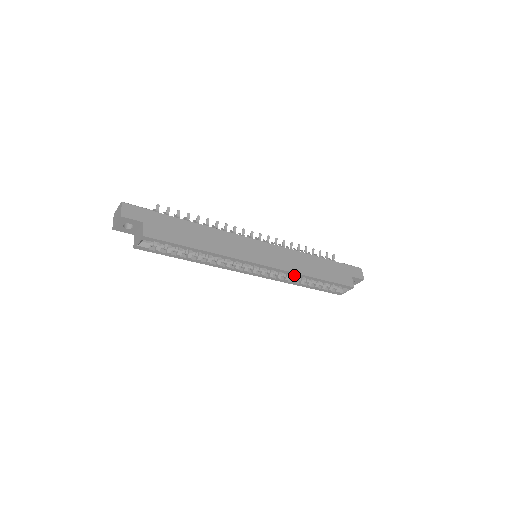
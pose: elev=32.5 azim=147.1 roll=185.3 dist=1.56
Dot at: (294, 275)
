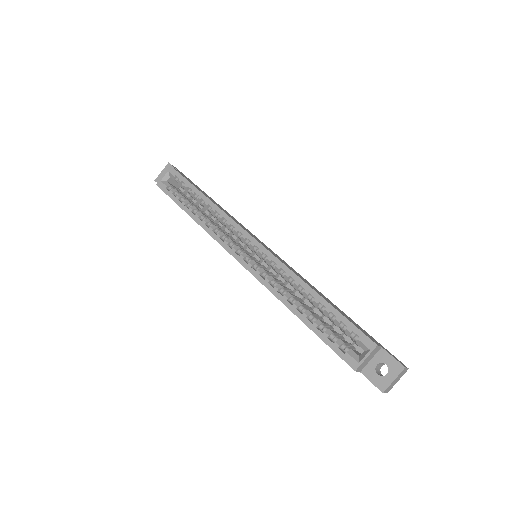
Dot at: (288, 275)
